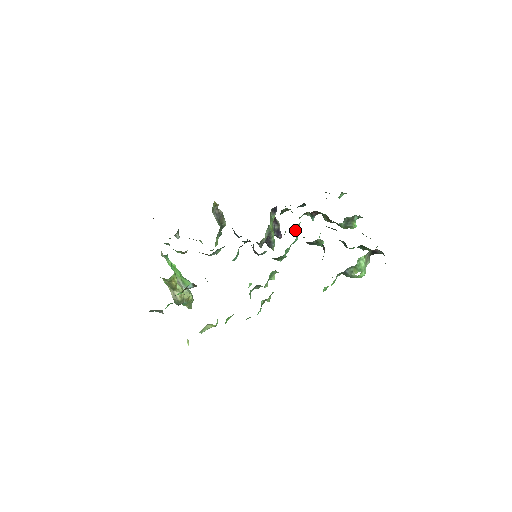
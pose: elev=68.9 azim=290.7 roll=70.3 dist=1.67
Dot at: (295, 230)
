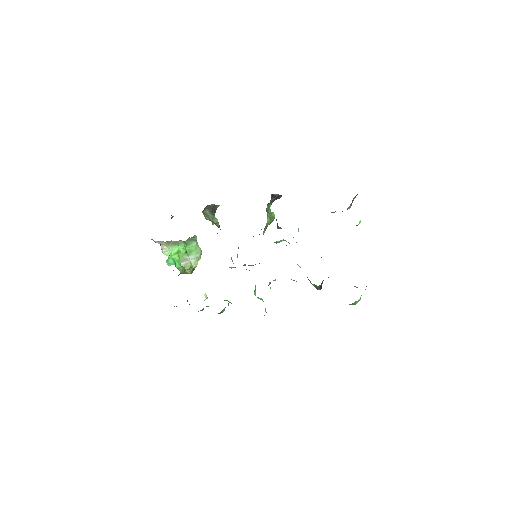
Dot at: occluded
